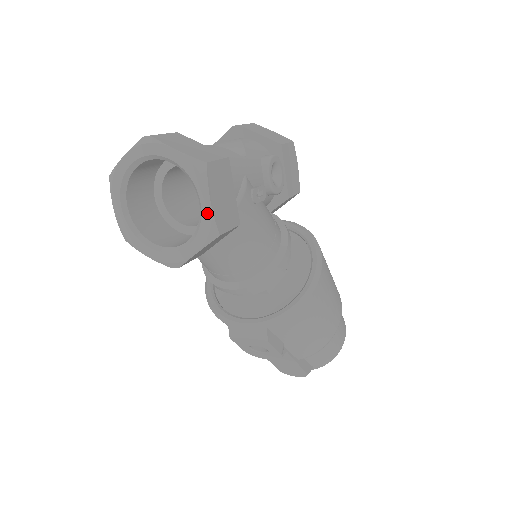
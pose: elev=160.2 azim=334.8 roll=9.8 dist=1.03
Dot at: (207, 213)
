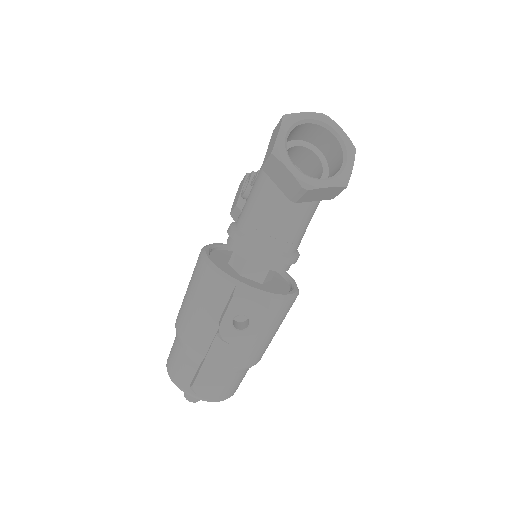
Dot at: (348, 170)
